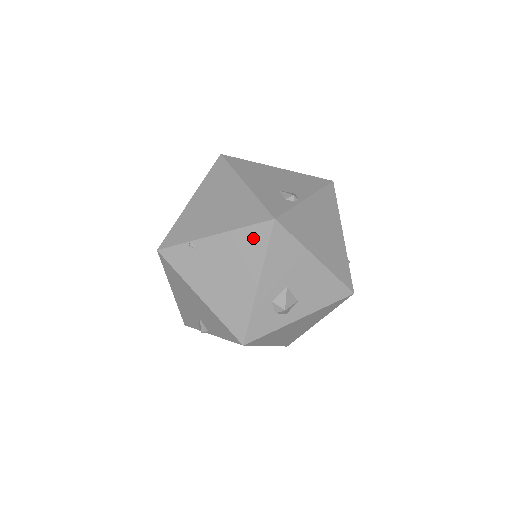
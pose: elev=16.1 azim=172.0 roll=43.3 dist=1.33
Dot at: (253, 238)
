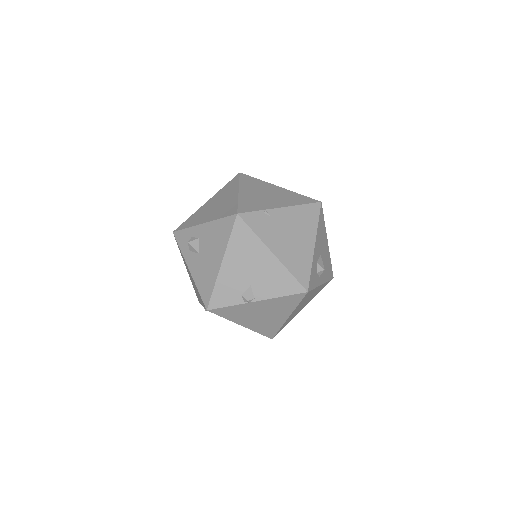
Dot at: (309, 212)
